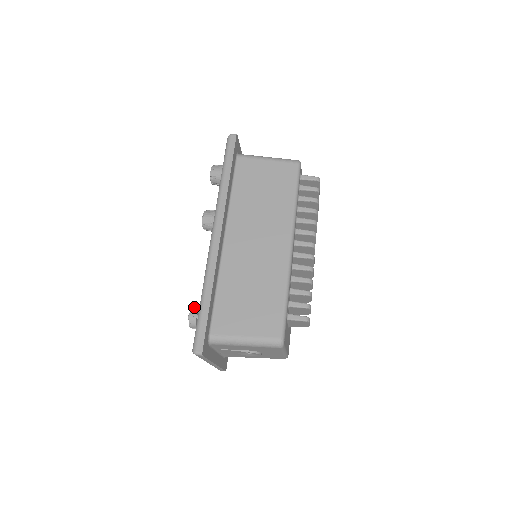
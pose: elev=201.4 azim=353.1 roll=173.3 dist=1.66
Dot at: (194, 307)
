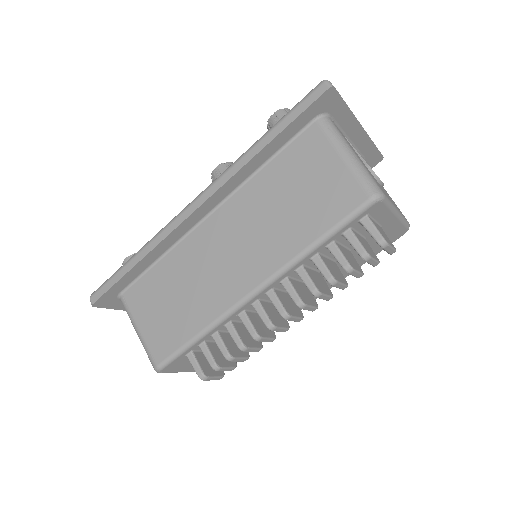
Dot at: occluded
